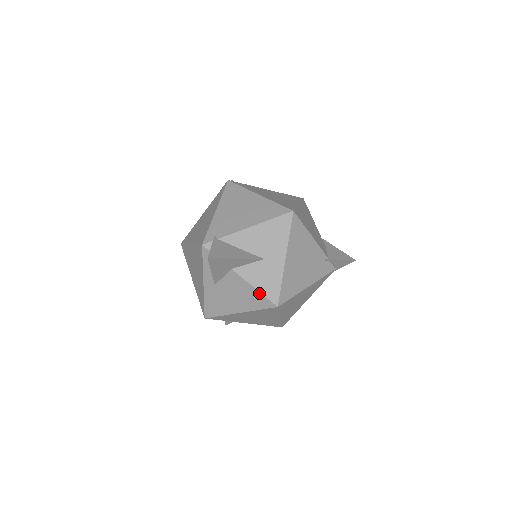
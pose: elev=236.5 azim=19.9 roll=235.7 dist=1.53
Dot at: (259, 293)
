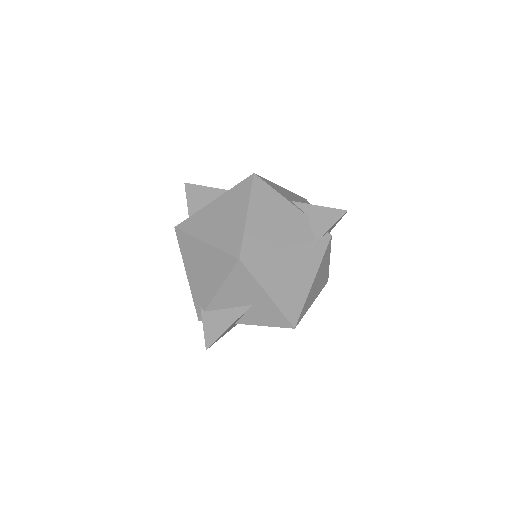
Dot at: occluded
